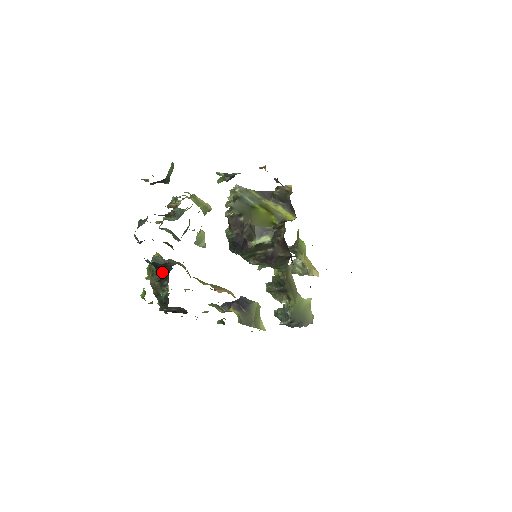
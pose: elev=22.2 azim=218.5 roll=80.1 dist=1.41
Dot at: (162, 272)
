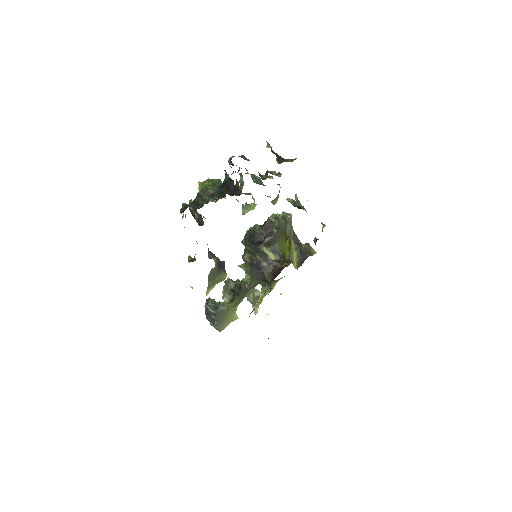
Dot at: (224, 191)
